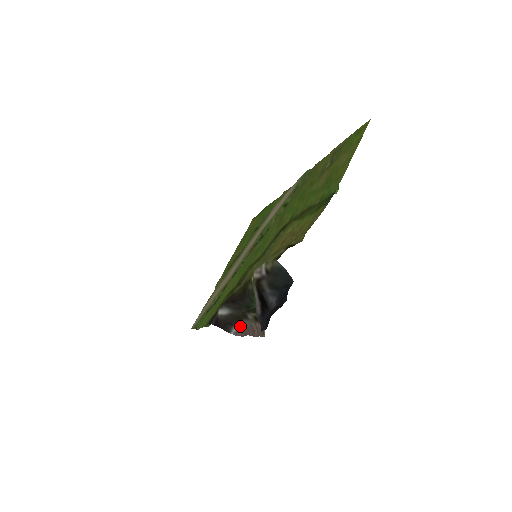
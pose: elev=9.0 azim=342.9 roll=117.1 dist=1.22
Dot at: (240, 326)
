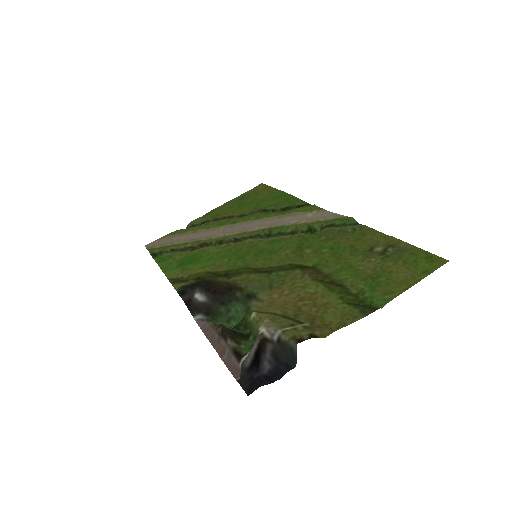
Dot at: (205, 316)
